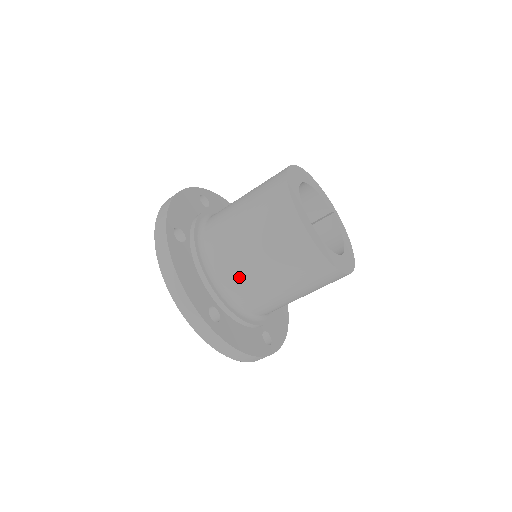
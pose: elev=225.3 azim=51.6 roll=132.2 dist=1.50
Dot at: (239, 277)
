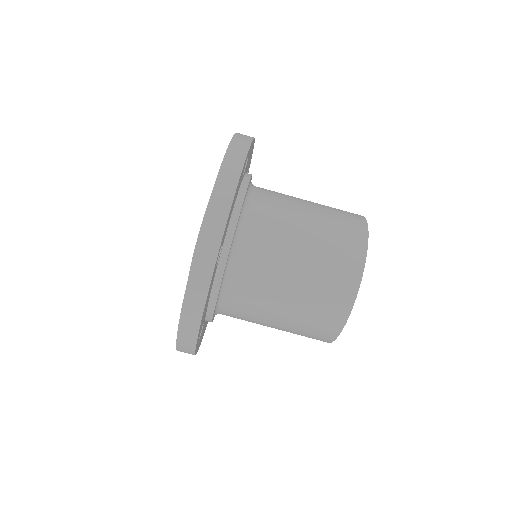
Dot at: (277, 195)
